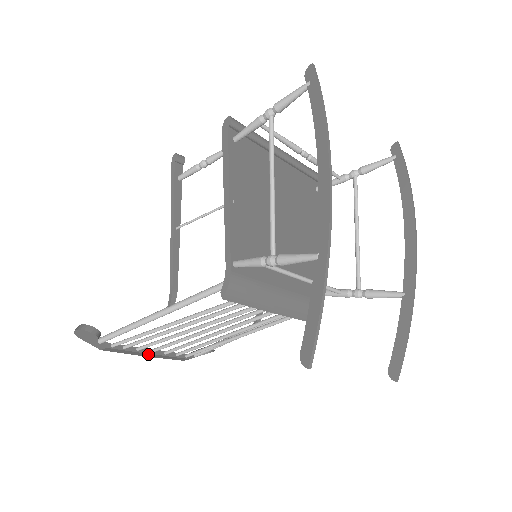
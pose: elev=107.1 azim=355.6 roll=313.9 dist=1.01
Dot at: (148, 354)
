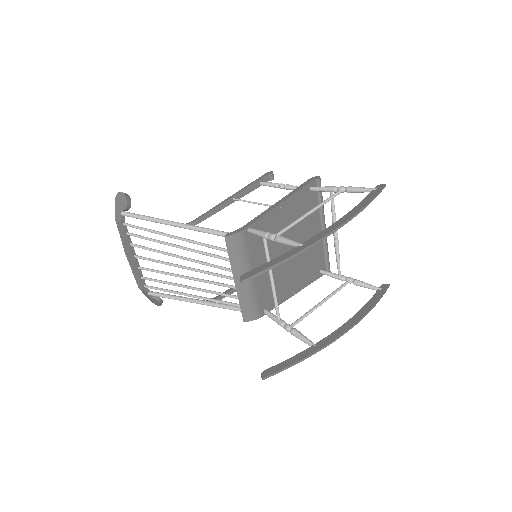
Dot at: (131, 255)
